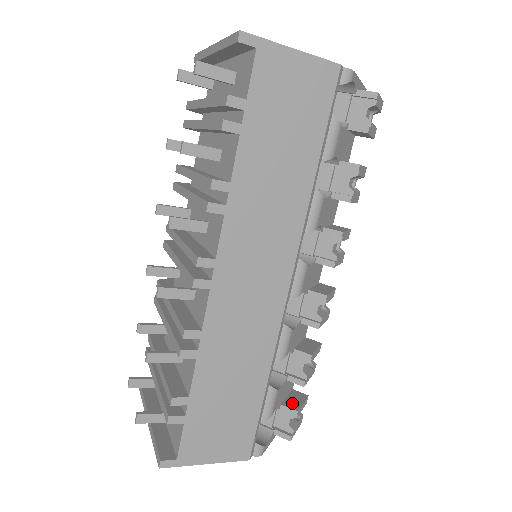
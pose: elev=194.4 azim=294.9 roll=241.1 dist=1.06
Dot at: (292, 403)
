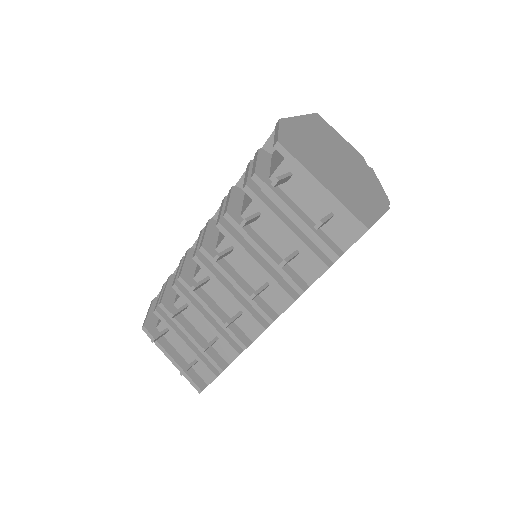
Dot at: occluded
